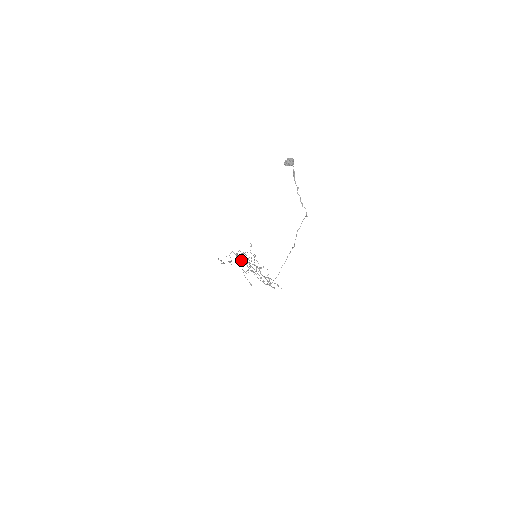
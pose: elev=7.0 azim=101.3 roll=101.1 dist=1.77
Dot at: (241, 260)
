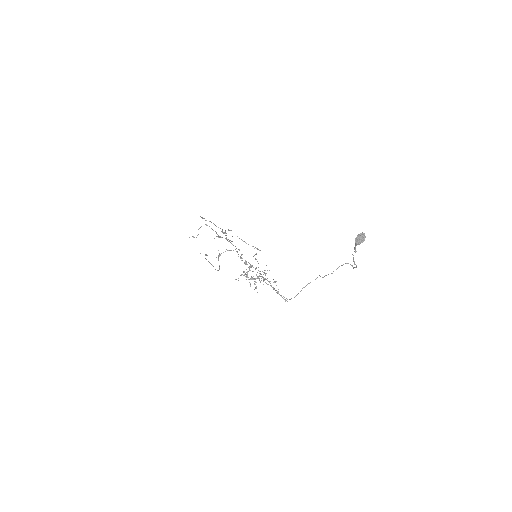
Dot at: occluded
